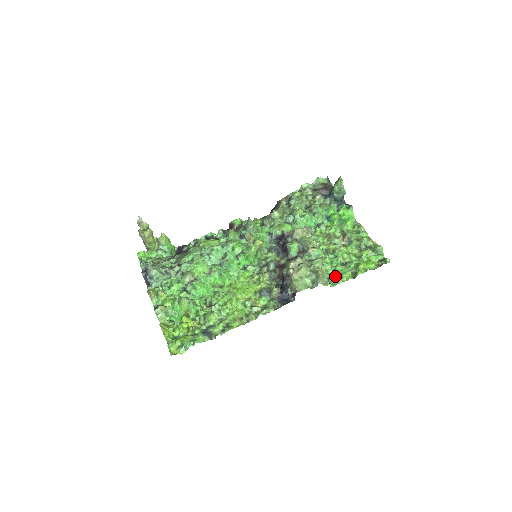
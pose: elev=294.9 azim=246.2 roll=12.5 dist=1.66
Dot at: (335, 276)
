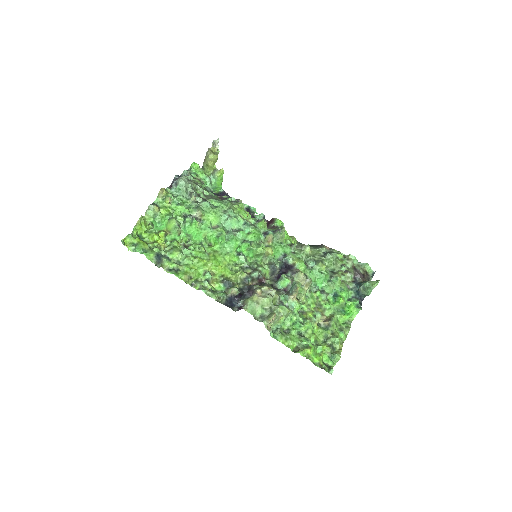
Dot at: (284, 333)
